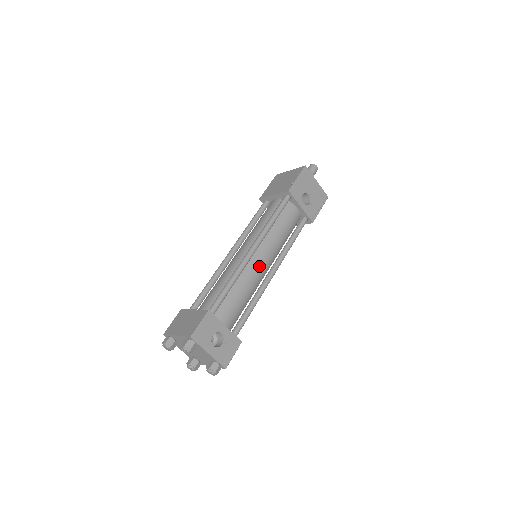
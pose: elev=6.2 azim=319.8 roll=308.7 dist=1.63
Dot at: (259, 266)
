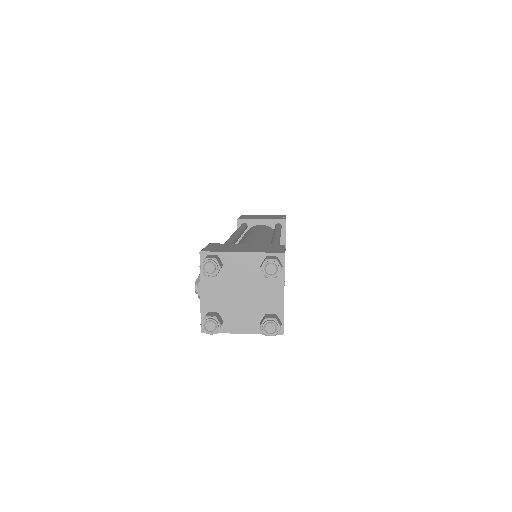
Dot at: occluded
